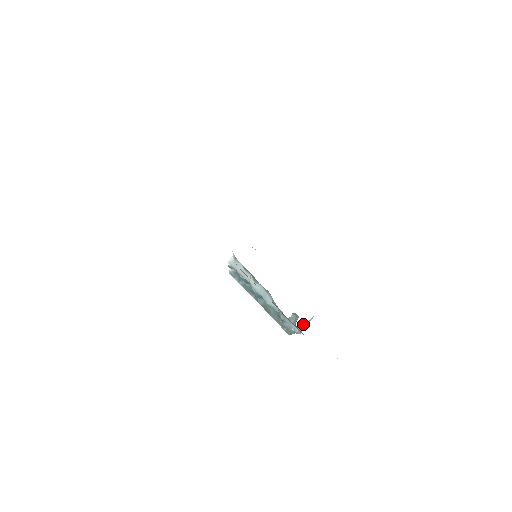
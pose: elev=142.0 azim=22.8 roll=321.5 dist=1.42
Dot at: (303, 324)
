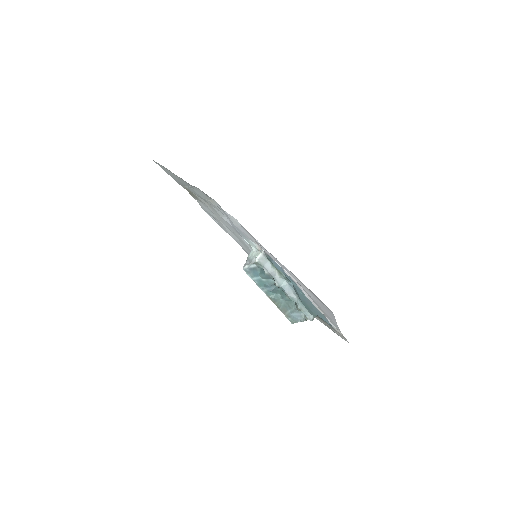
Dot at: occluded
